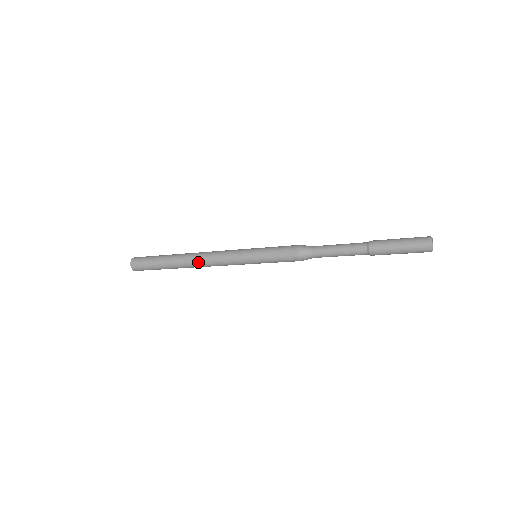
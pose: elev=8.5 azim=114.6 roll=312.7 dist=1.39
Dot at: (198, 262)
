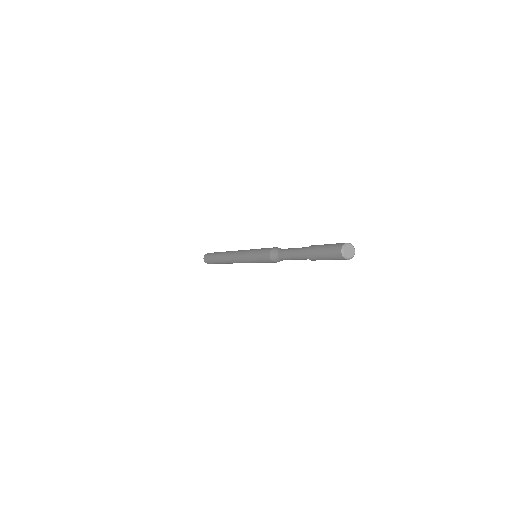
Dot at: (228, 256)
